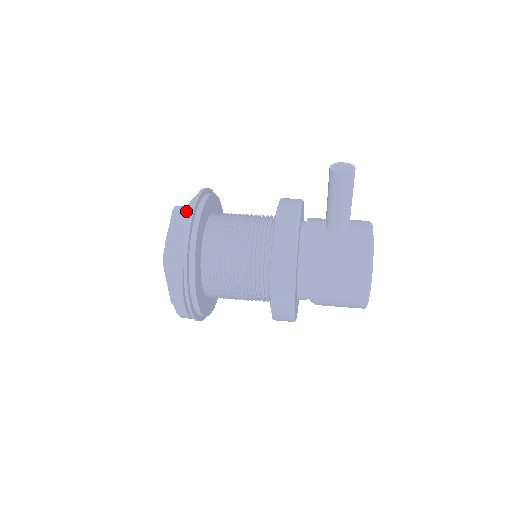
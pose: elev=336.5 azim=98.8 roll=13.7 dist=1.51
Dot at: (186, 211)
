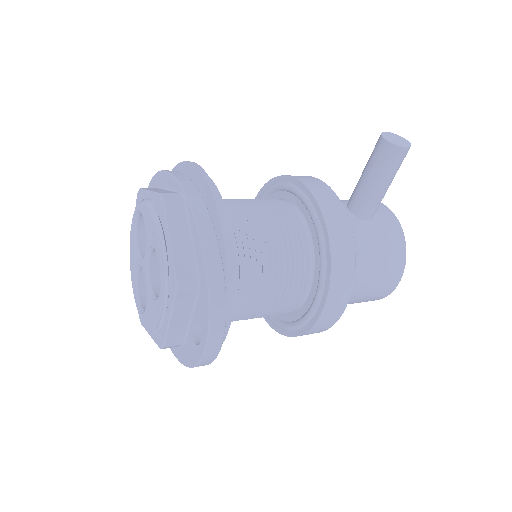
Dot at: (191, 202)
